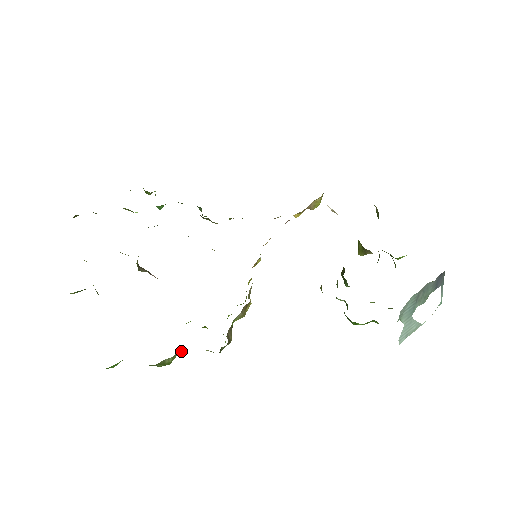
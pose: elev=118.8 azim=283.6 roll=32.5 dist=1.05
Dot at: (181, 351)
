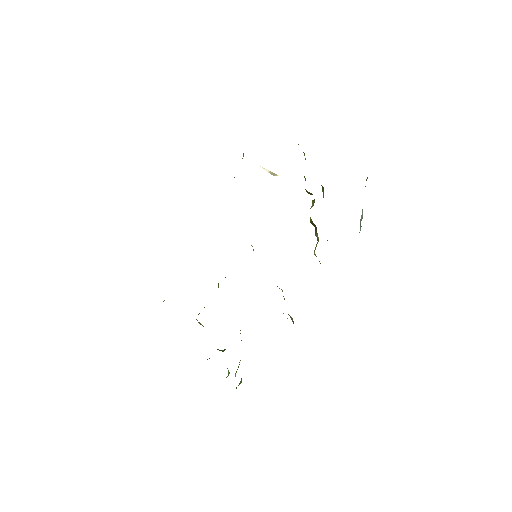
Dot at: occluded
